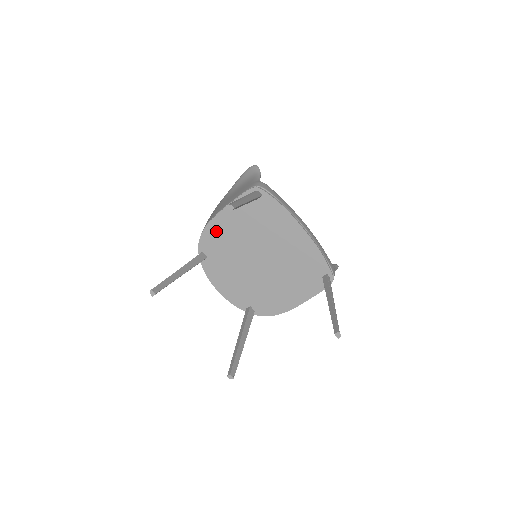
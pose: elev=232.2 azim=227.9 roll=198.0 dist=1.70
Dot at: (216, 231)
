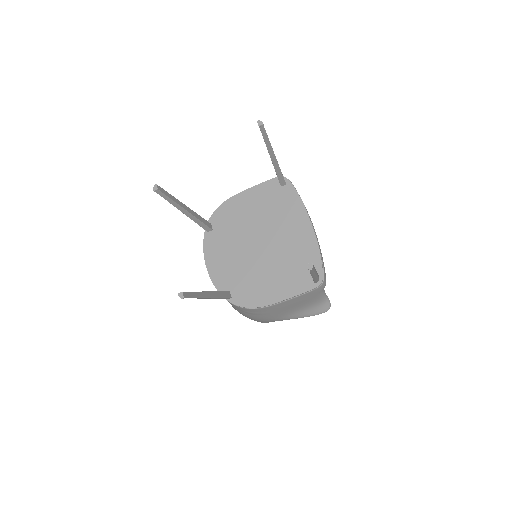
Dot at: (232, 207)
